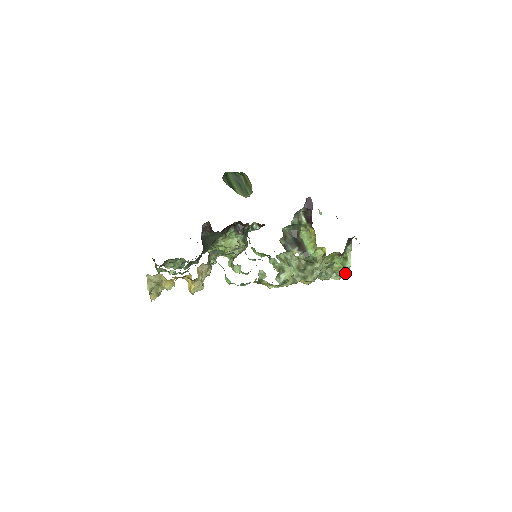
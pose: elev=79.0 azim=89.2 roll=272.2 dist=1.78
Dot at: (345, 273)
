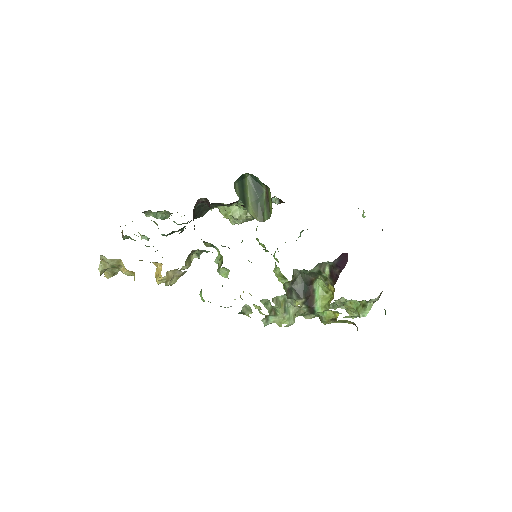
Dot at: (356, 315)
